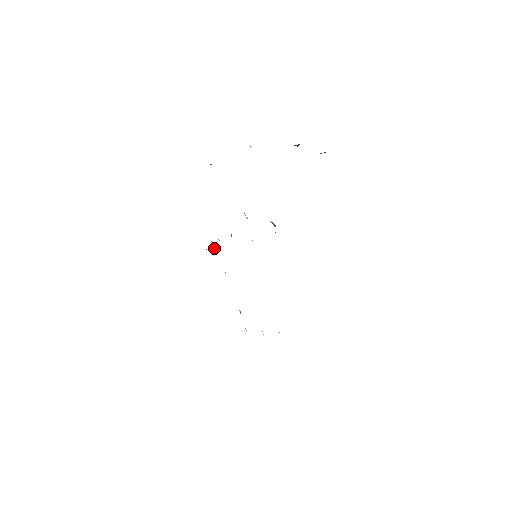
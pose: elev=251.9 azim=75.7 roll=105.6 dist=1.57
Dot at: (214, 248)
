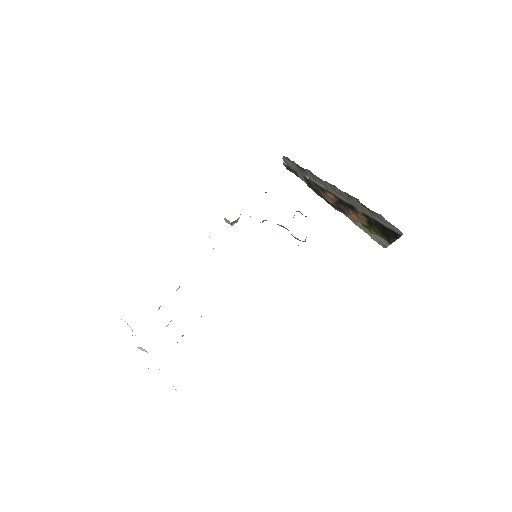
Dot at: (233, 224)
